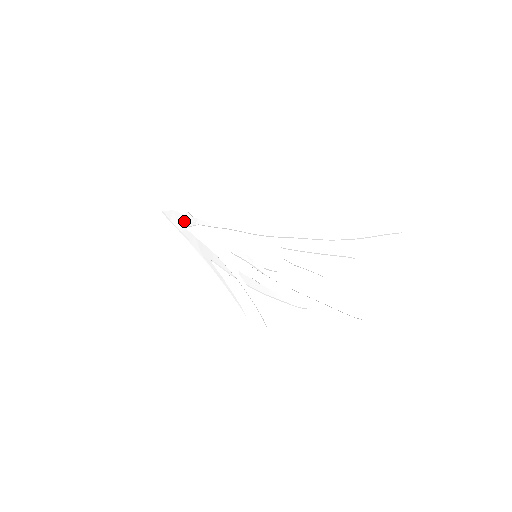
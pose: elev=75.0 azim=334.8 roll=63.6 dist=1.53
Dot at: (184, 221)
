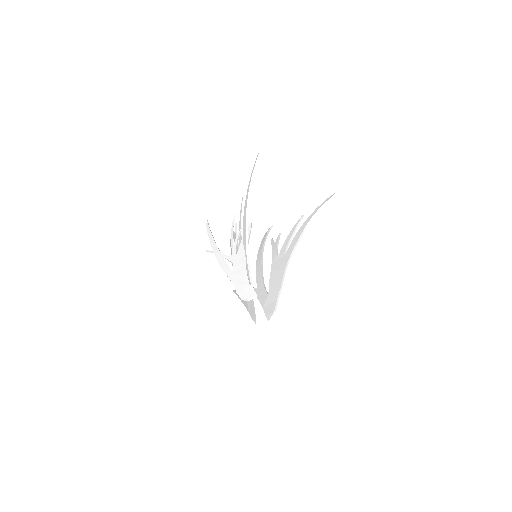
Dot at: occluded
